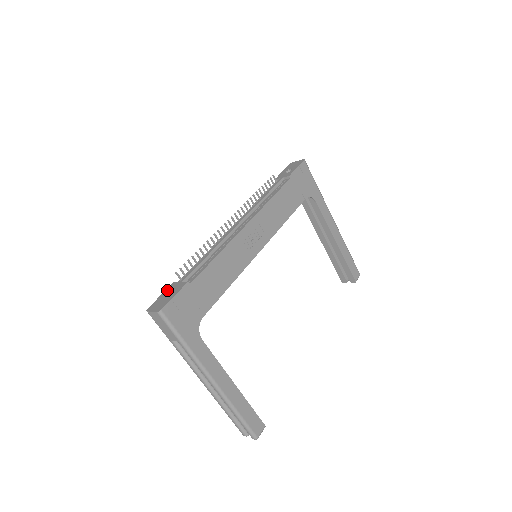
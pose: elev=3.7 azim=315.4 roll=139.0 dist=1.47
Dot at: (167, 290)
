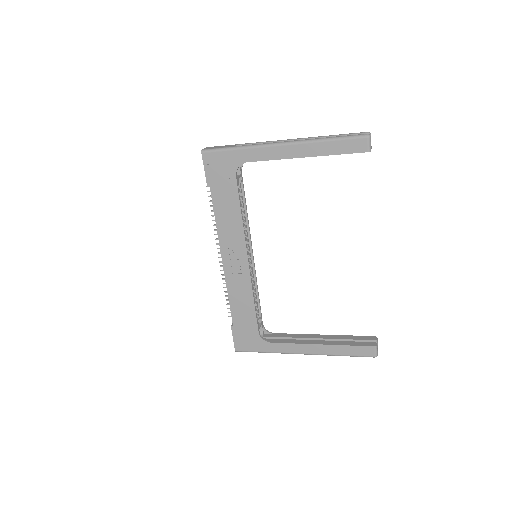
Dot at: occluded
